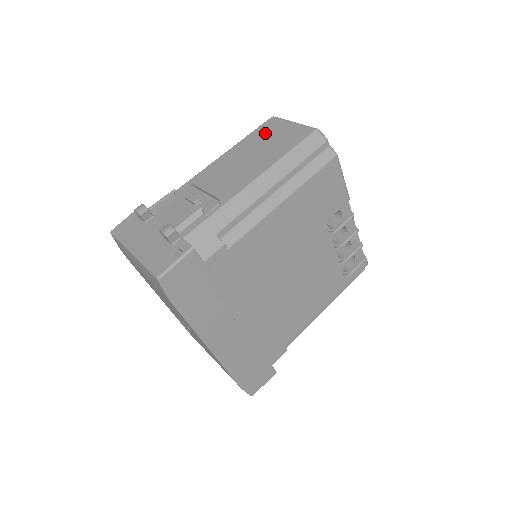
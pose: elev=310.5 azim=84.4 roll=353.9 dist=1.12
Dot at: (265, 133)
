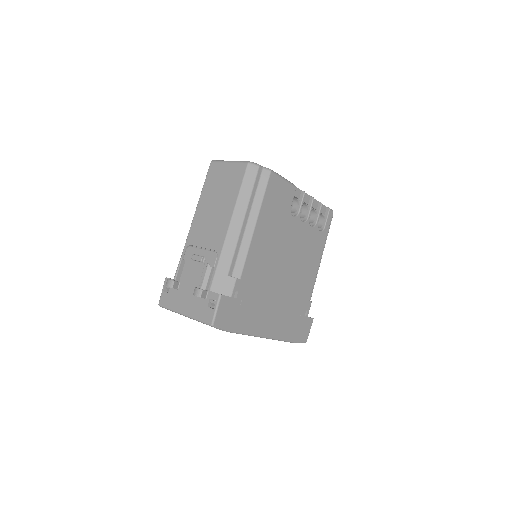
Dot at: (214, 180)
